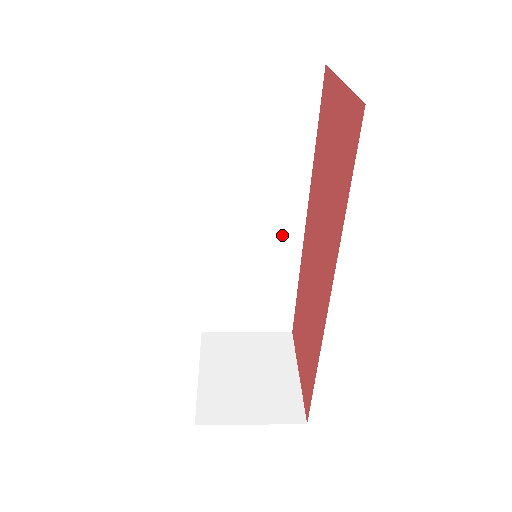
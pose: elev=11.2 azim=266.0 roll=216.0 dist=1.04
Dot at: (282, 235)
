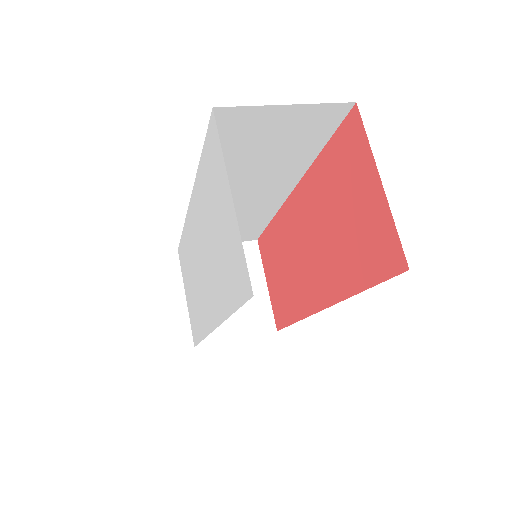
Dot at: (267, 199)
